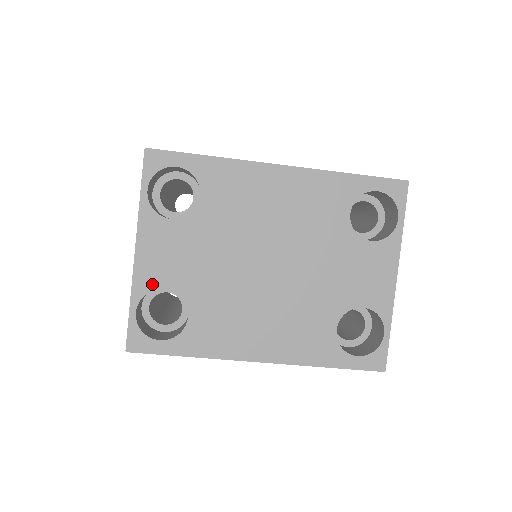
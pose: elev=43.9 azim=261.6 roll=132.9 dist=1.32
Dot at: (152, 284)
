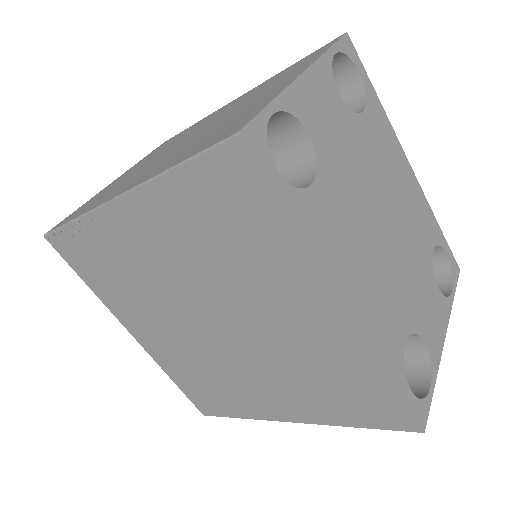
Dot at: (301, 114)
